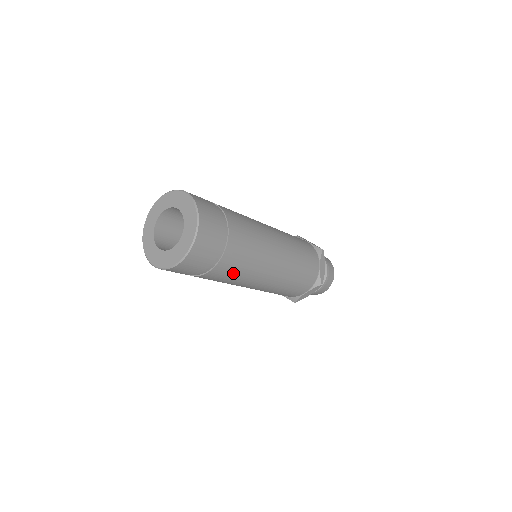
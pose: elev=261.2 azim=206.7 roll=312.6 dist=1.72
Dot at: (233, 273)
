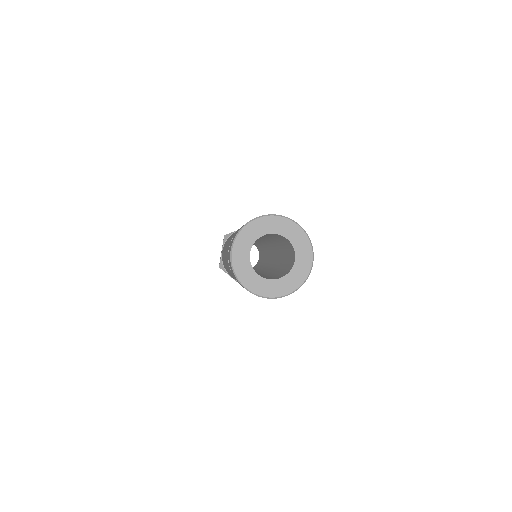
Dot at: occluded
